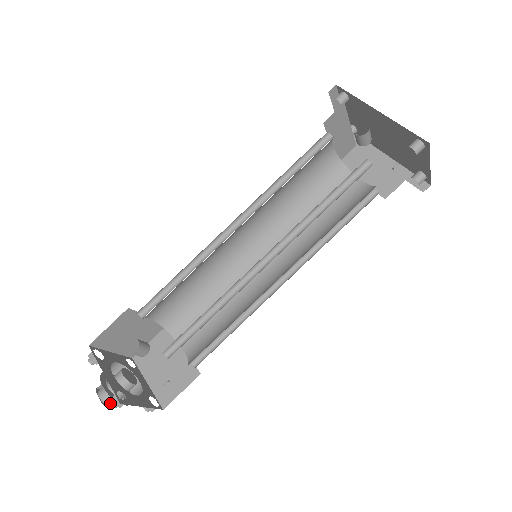
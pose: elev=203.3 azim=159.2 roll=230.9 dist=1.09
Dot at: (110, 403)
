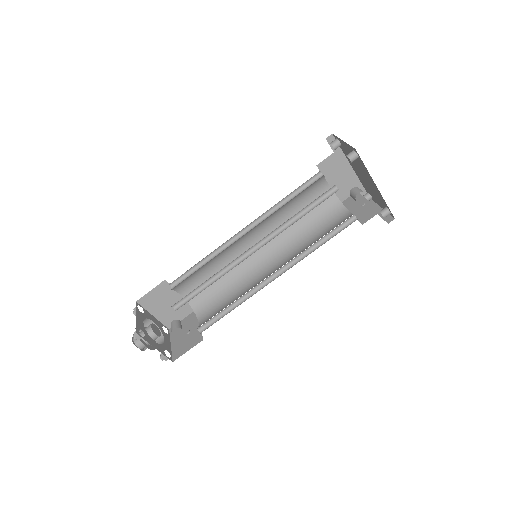
Dot at: (145, 347)
